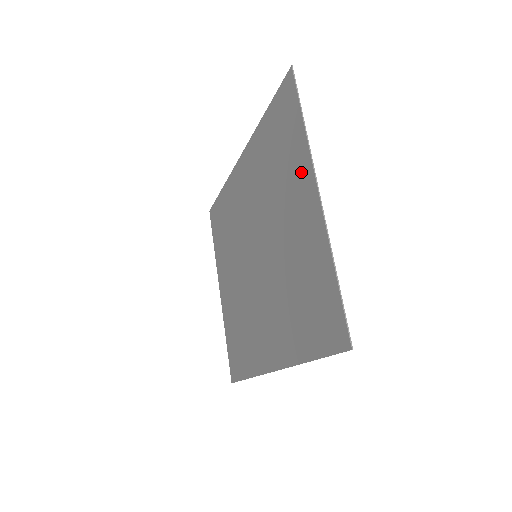
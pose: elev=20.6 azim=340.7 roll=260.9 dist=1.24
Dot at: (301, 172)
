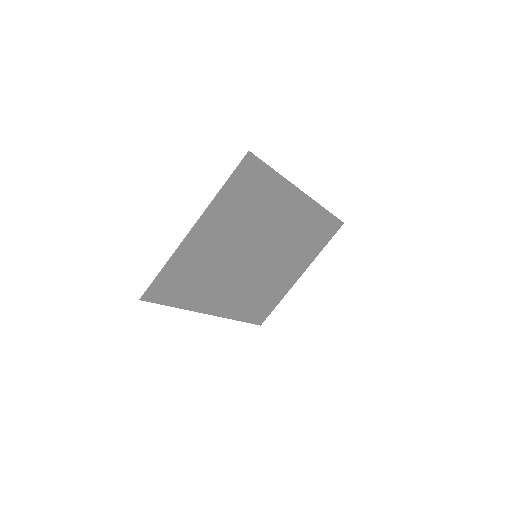
Dot at: (214, 215)
